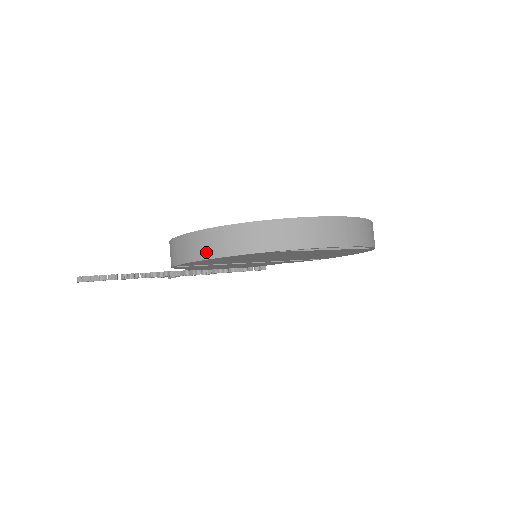
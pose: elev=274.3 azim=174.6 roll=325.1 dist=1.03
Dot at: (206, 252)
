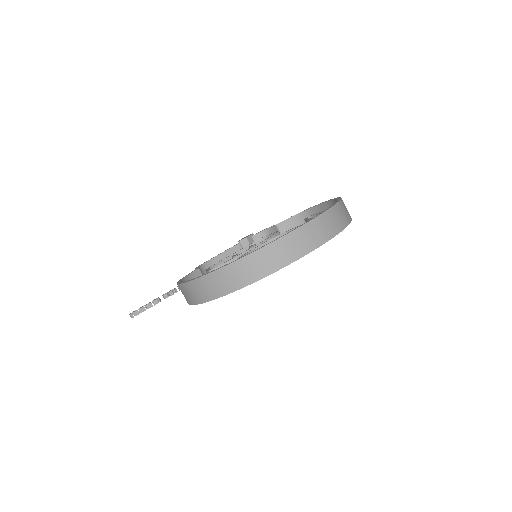
Dot at: (203, 297)
